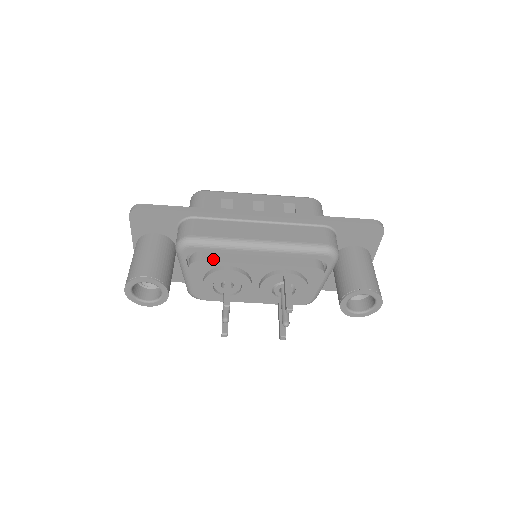
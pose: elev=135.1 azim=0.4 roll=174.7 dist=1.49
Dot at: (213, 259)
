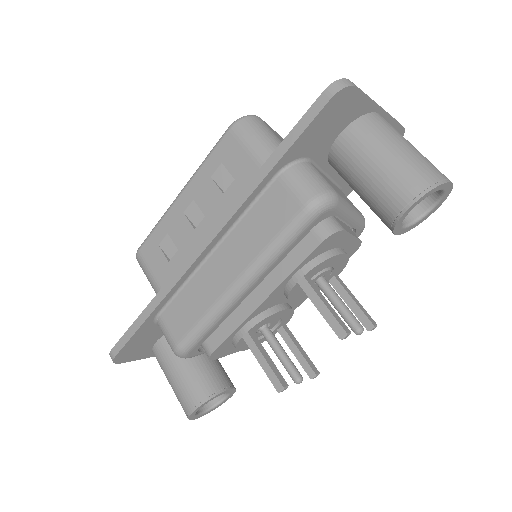
Dot at: (220, 339)
